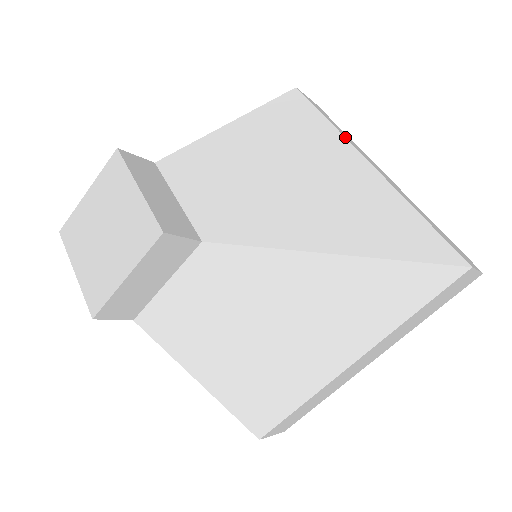
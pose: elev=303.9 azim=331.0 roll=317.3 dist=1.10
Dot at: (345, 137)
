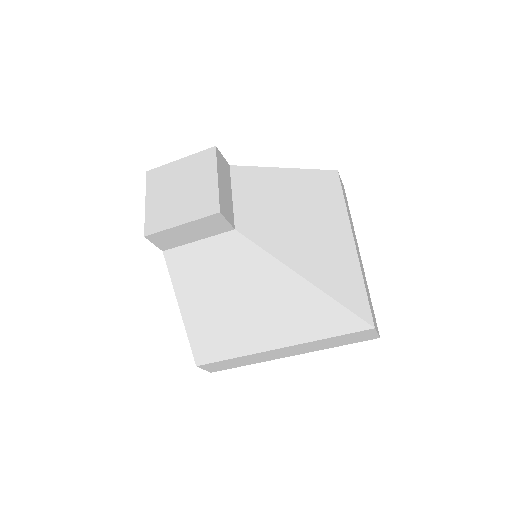
Dot at: (349, 218)
